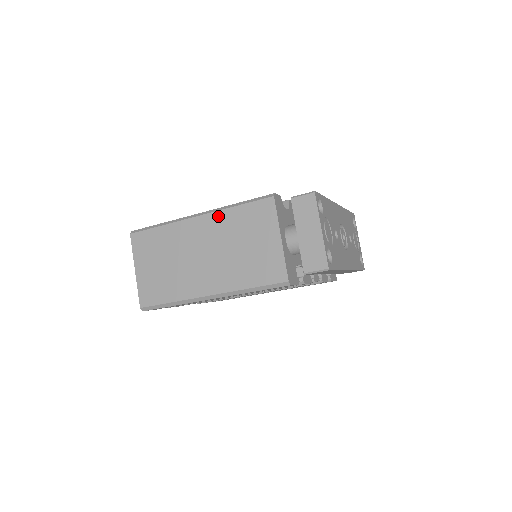
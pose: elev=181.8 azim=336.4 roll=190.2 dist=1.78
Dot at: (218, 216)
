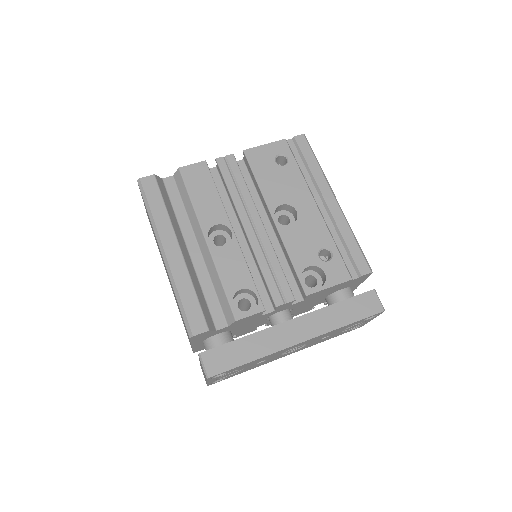
Dot at: occluded
